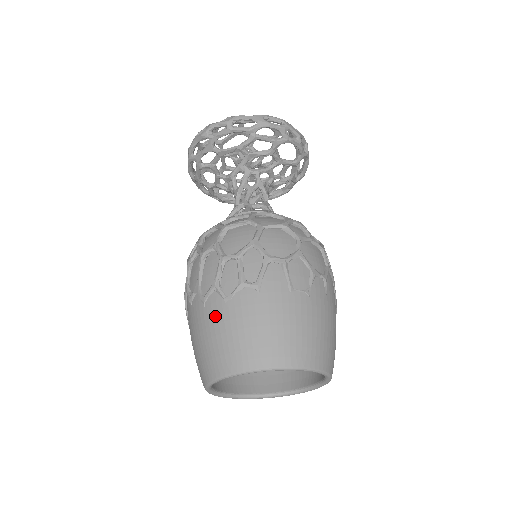
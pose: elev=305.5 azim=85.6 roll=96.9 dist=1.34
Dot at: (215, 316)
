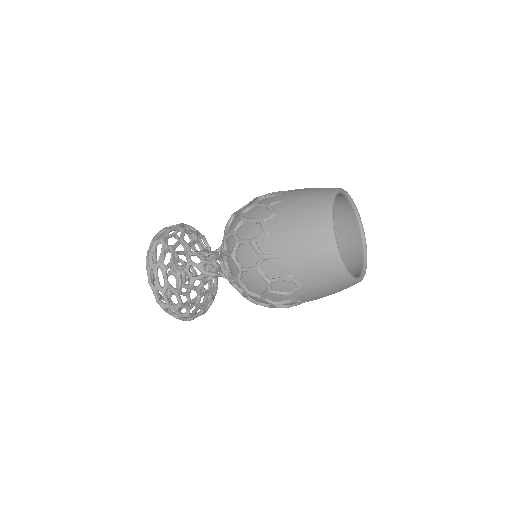
Dot at: (289, 205)
